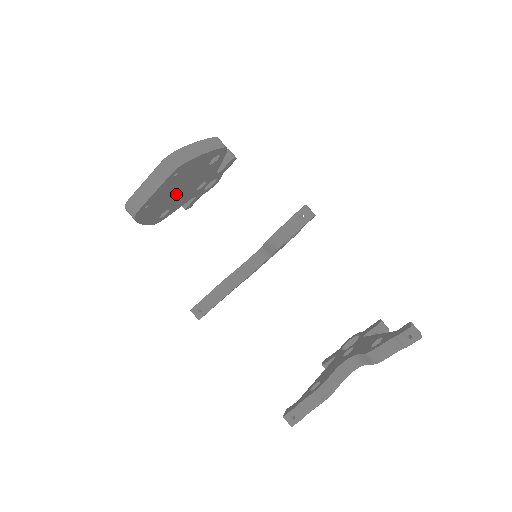
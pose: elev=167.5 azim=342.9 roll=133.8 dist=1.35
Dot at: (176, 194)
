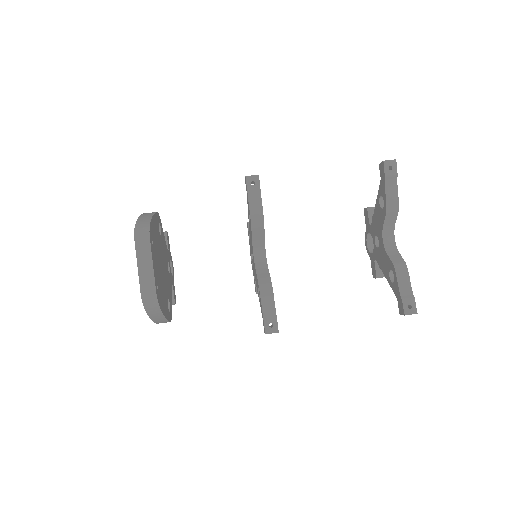
Dot at: (162, 275)
